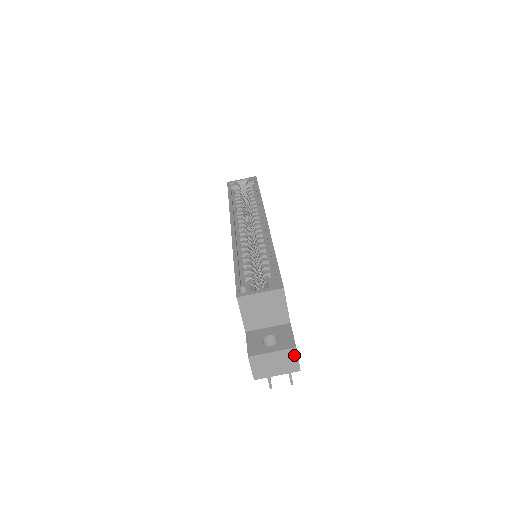
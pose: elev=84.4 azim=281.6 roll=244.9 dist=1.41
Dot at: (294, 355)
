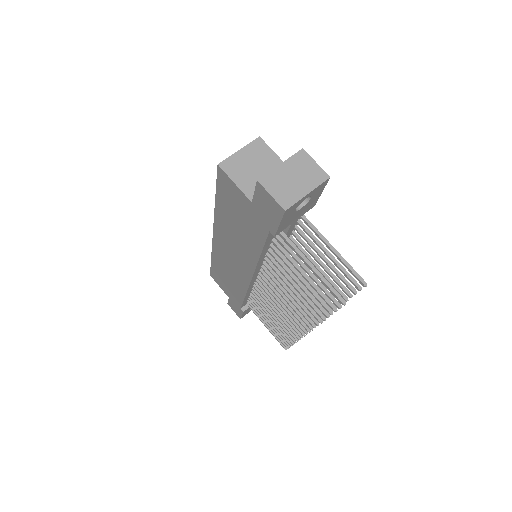
Dot at: (307, 159)
